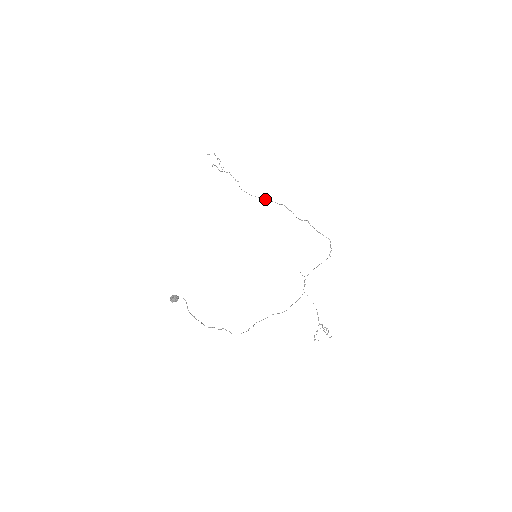
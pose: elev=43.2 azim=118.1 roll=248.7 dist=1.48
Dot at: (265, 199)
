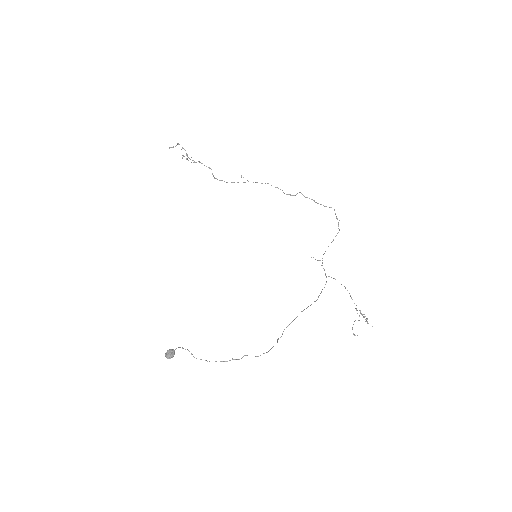
Dot at: (245, 182)
